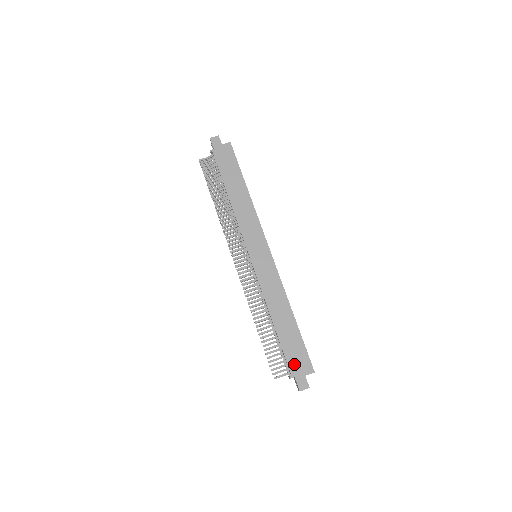
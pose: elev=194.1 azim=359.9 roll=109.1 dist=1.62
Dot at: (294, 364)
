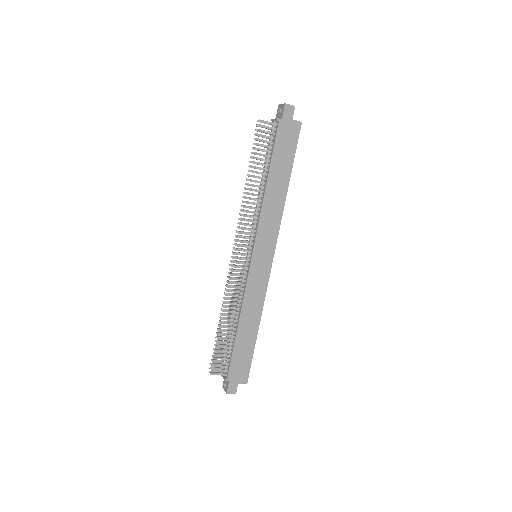
Dot at: (235, 371)
